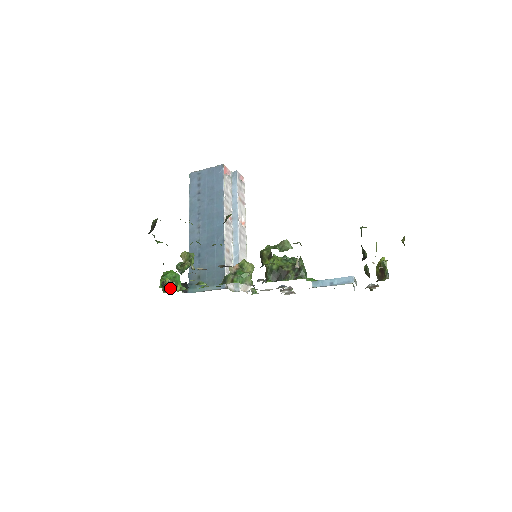
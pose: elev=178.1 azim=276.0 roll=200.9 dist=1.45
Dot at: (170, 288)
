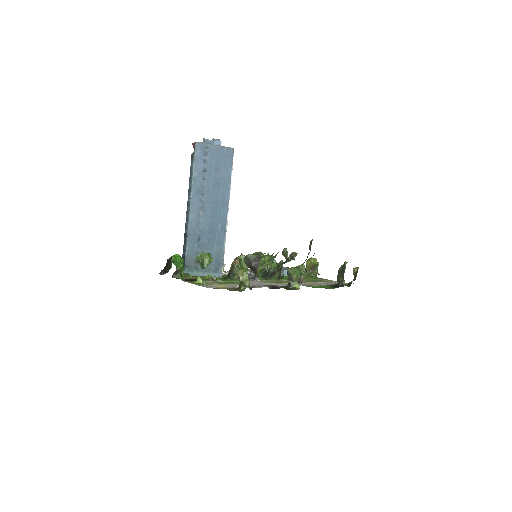
Dot at: (179, 274)
